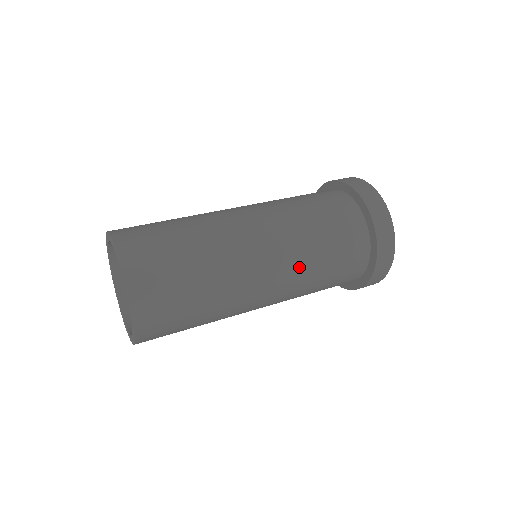
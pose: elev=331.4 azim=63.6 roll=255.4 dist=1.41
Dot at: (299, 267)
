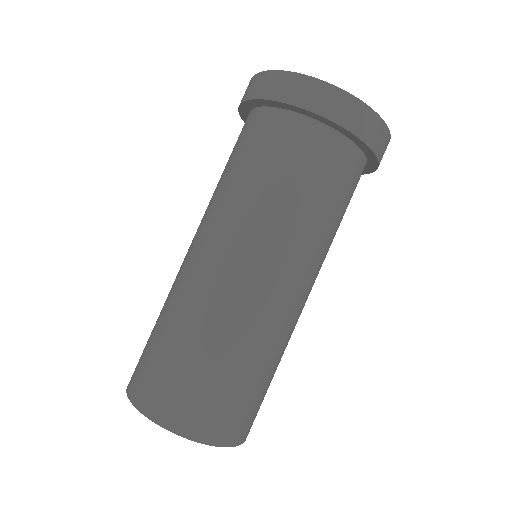
Dot at: occluded
